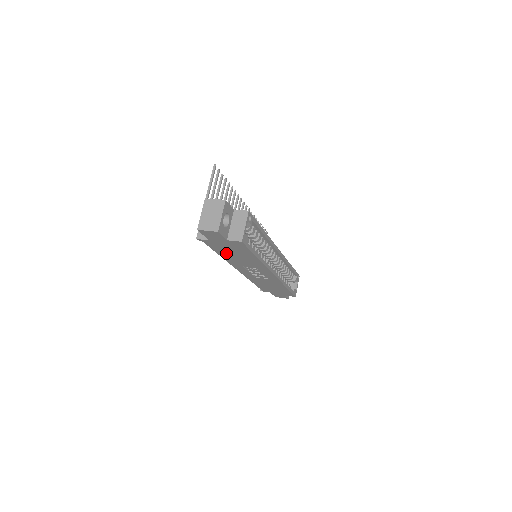
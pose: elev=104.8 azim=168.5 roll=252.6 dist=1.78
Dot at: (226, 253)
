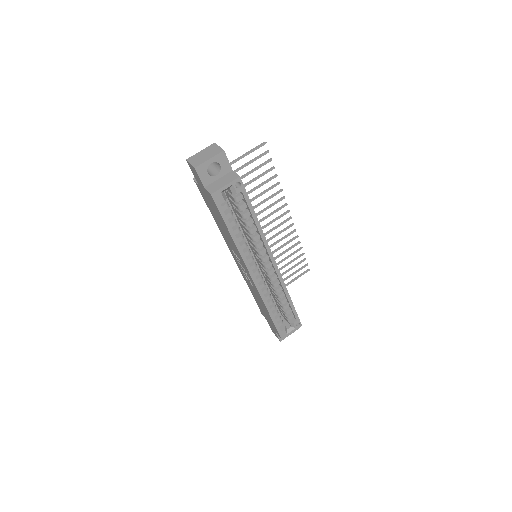
Dot at: (215, 216)
